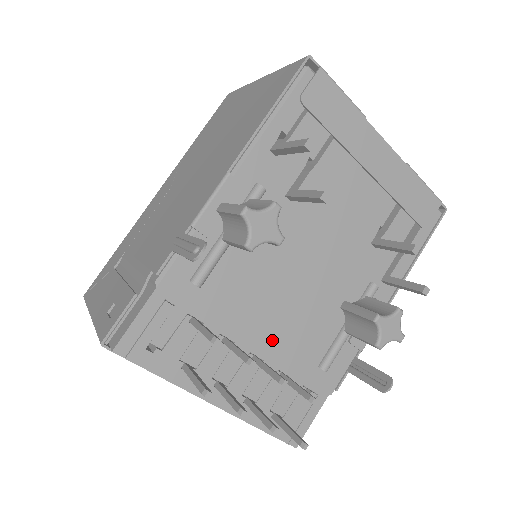
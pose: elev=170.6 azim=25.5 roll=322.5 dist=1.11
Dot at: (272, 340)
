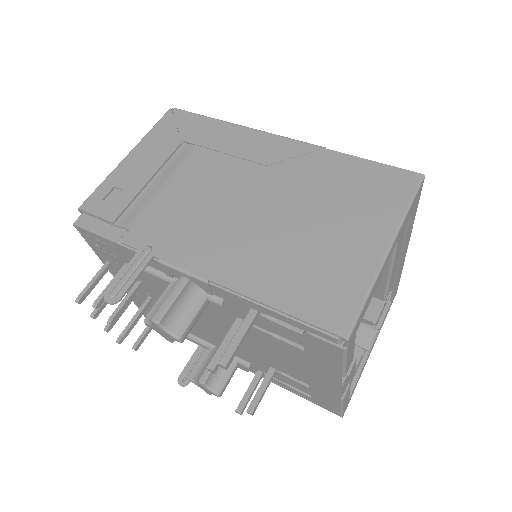
Dot at: occluded
